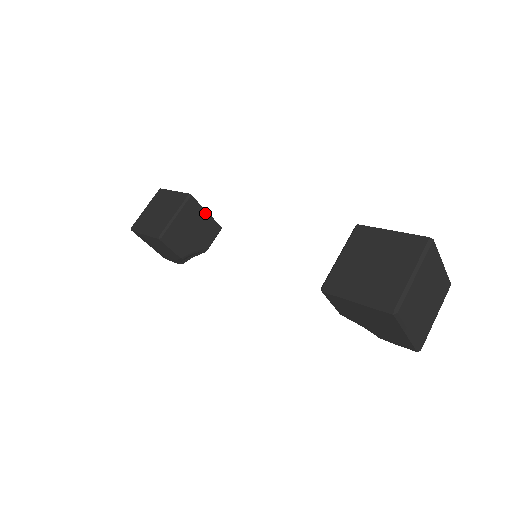
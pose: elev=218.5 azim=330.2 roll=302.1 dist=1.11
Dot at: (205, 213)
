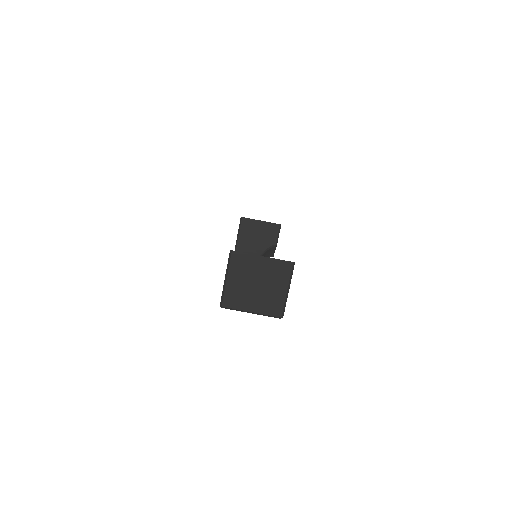
Dot at: (260, 222)
